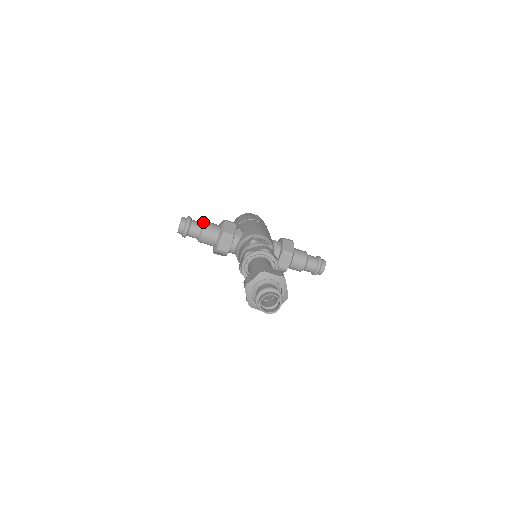
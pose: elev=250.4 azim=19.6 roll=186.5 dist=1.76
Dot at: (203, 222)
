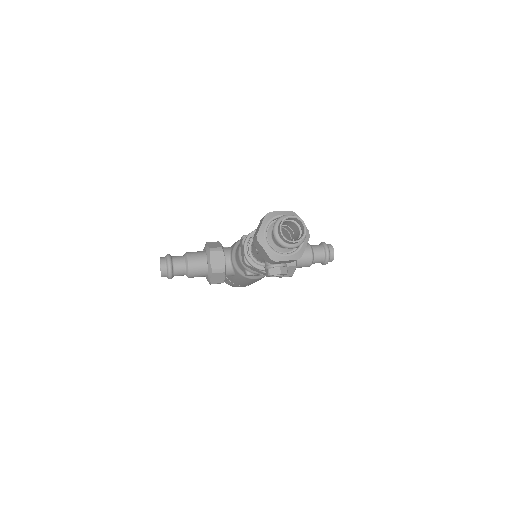
Dot at: (184, 254)
